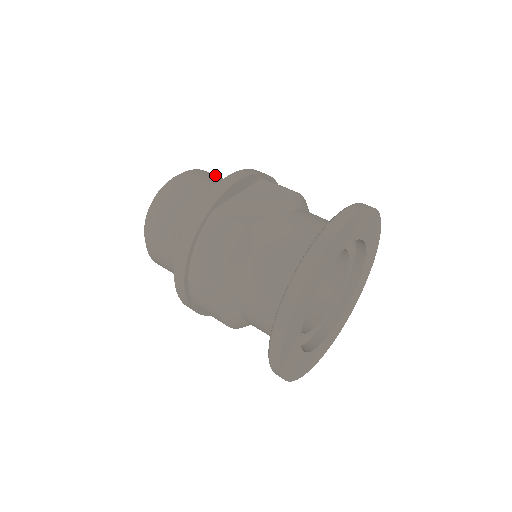
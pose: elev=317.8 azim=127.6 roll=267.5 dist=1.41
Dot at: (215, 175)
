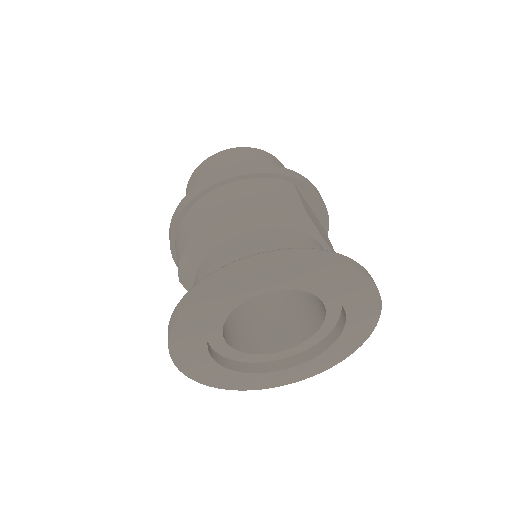
Dot at: occluded
